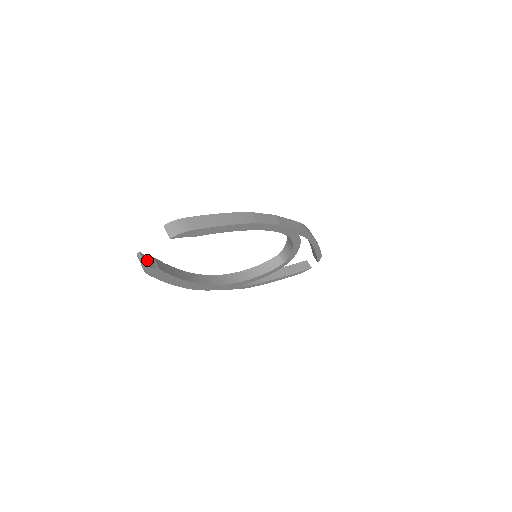
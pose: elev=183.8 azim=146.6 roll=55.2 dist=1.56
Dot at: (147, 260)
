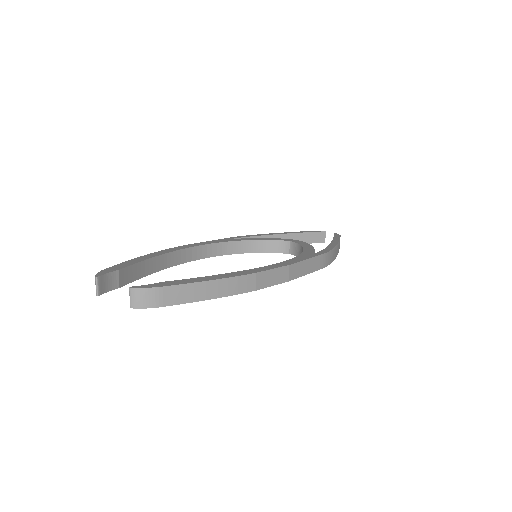
Dot at: (106, 282)
